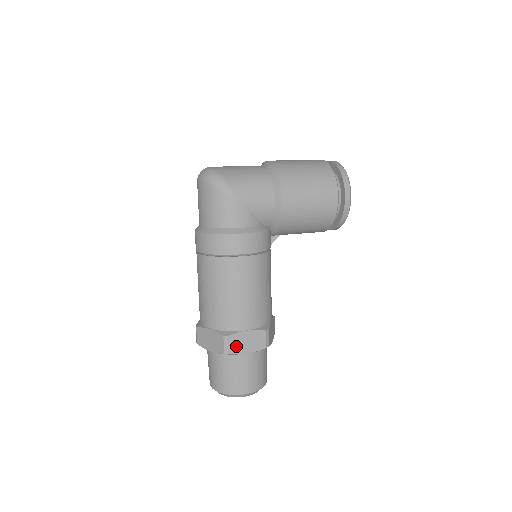
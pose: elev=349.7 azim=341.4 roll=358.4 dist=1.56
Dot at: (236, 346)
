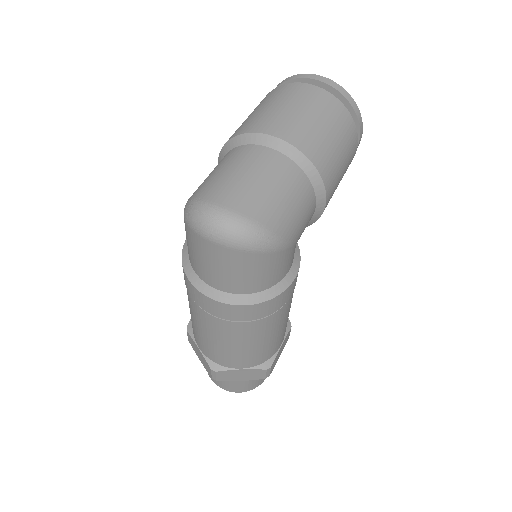
Dot at: (274, 364)
